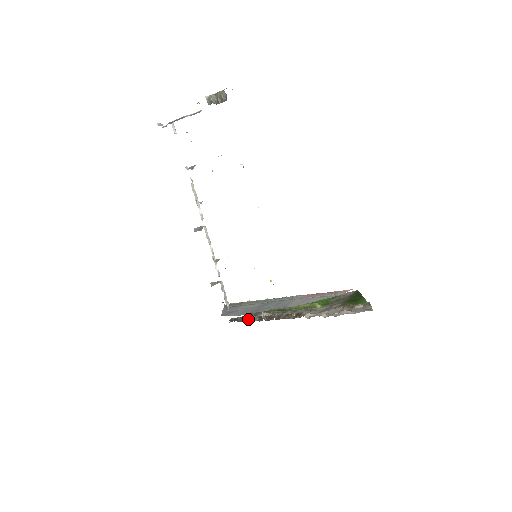
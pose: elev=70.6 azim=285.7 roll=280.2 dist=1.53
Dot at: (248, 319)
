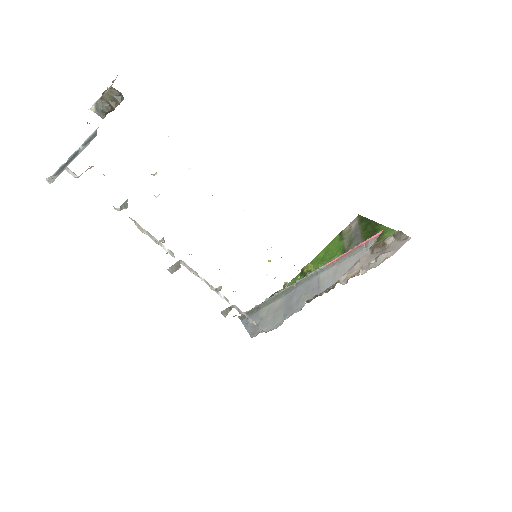
Dot at: occluded
